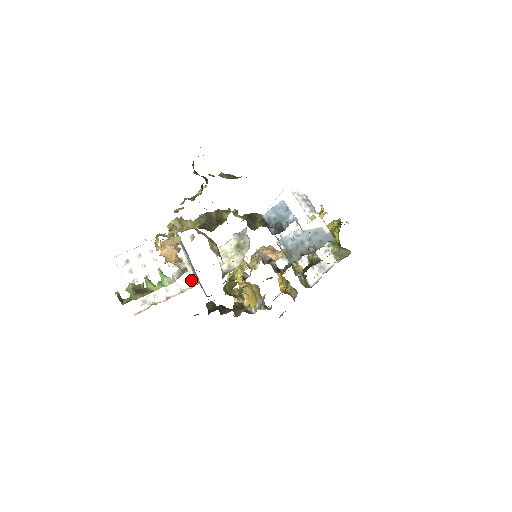
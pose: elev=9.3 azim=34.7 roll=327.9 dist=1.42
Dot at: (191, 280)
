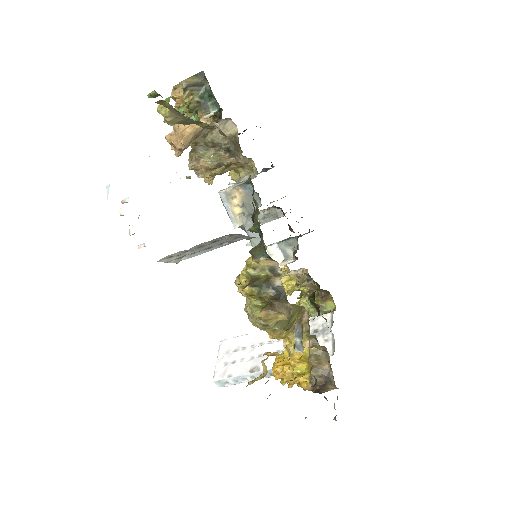
Dot at: occluded
